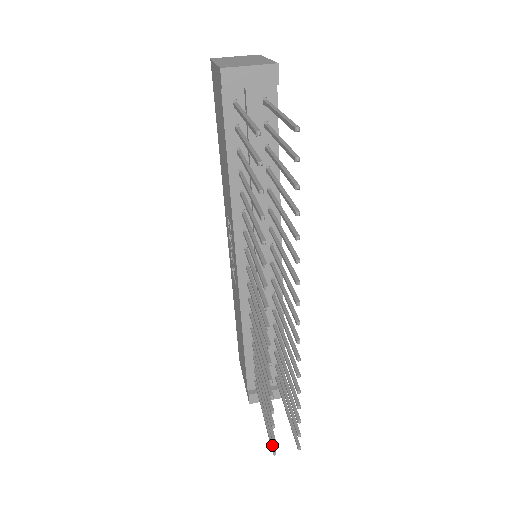
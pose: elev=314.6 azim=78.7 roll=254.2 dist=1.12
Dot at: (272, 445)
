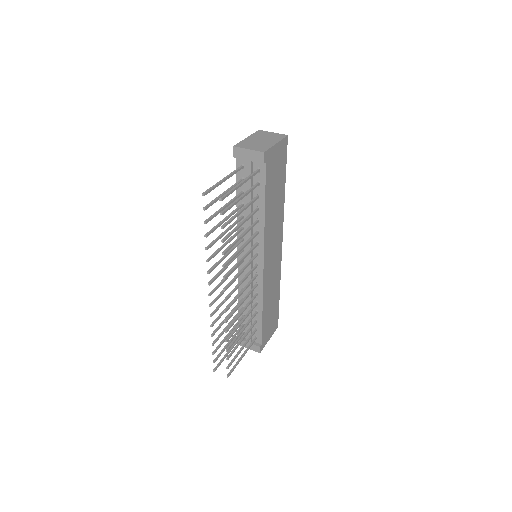
Dot at: (217, 366)
